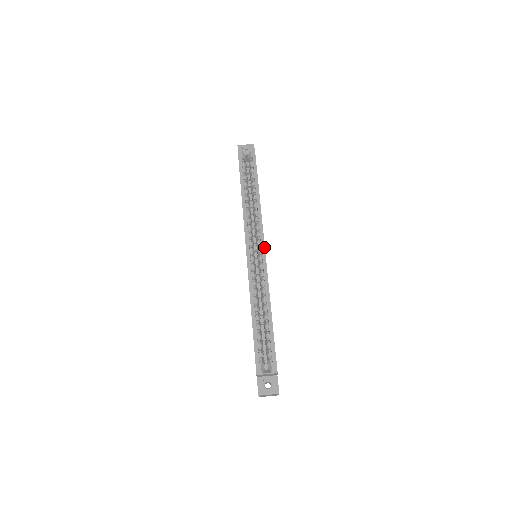
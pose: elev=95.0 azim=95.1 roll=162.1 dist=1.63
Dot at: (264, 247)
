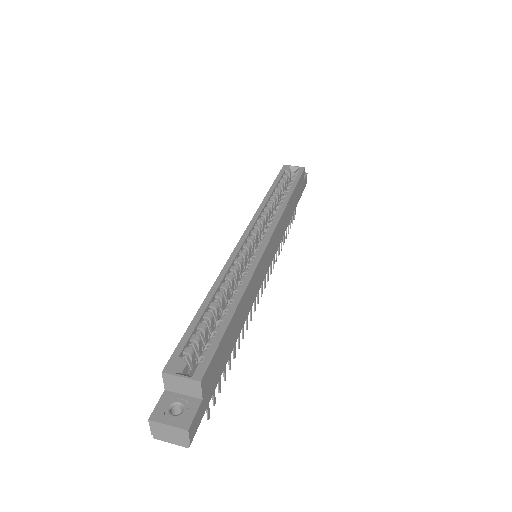
Dot at: (270, 237)
